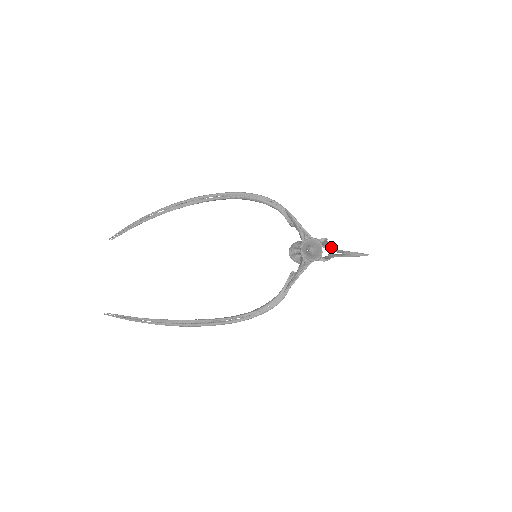
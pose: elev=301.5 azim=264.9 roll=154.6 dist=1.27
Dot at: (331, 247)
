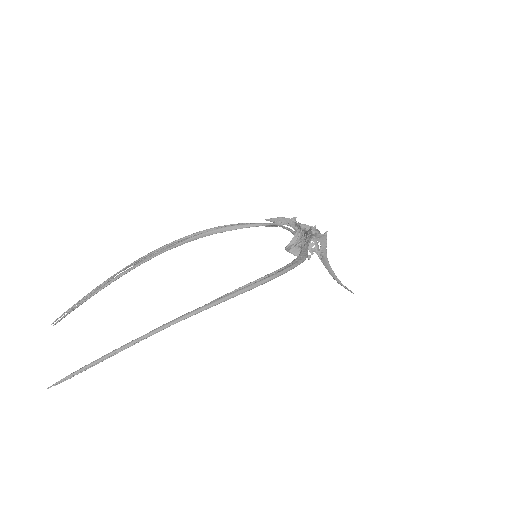
Dot at: occluded
